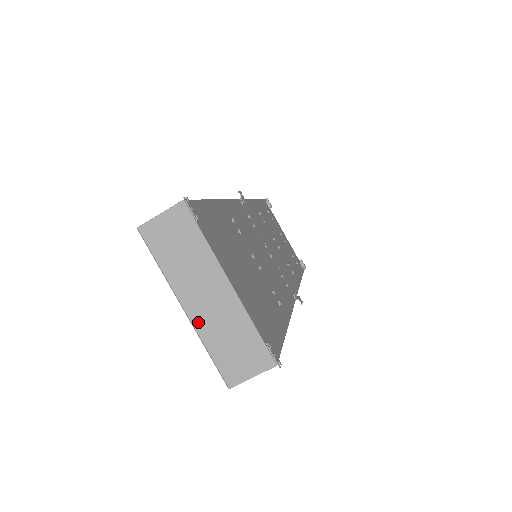
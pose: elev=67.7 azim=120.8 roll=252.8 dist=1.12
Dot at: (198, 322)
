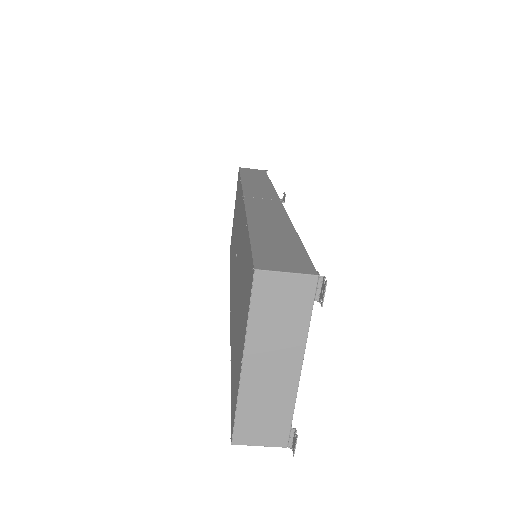
Dot at: (247, 381)
